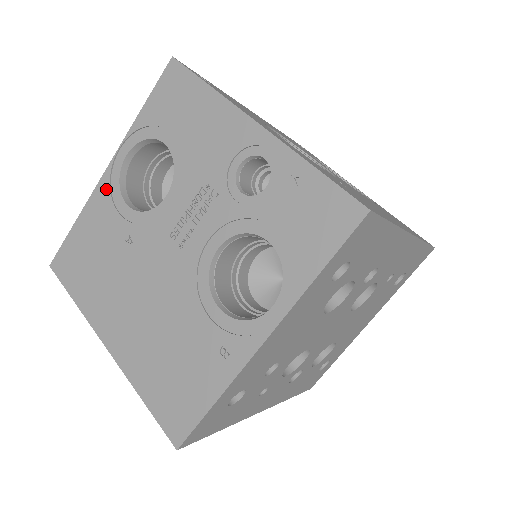
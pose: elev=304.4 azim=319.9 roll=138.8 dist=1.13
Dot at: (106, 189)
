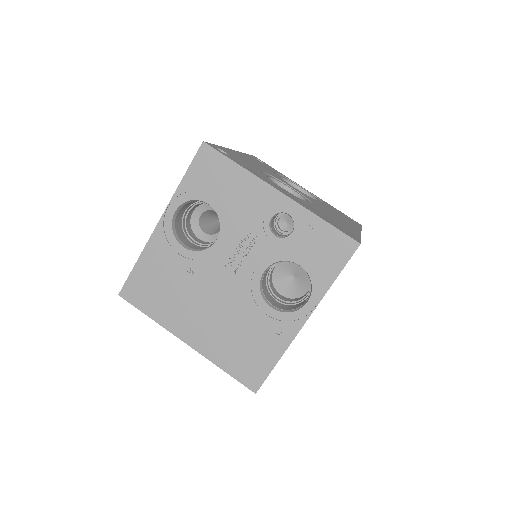
Dot at: (162, 237)
